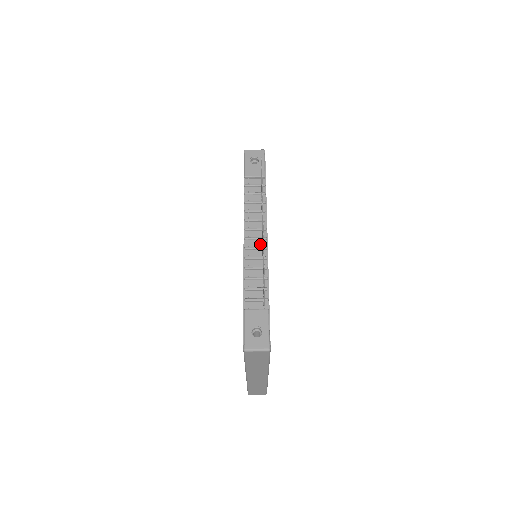
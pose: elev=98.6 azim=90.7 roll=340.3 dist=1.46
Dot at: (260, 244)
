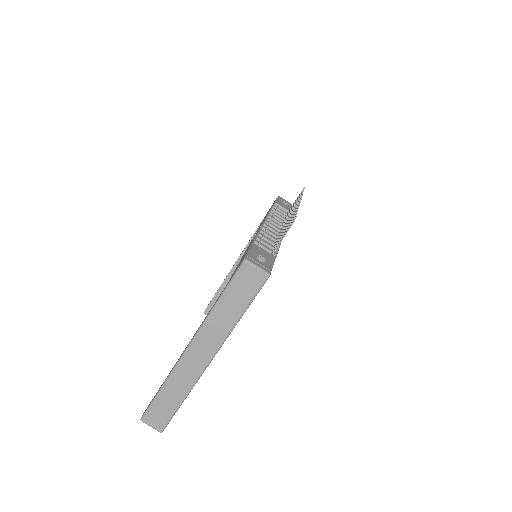
Dot at: (277, 232)
